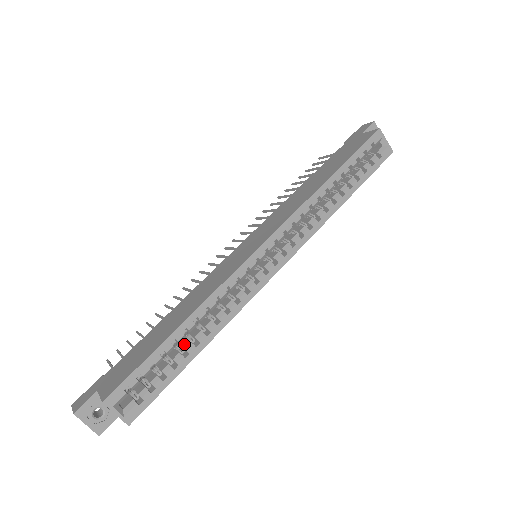
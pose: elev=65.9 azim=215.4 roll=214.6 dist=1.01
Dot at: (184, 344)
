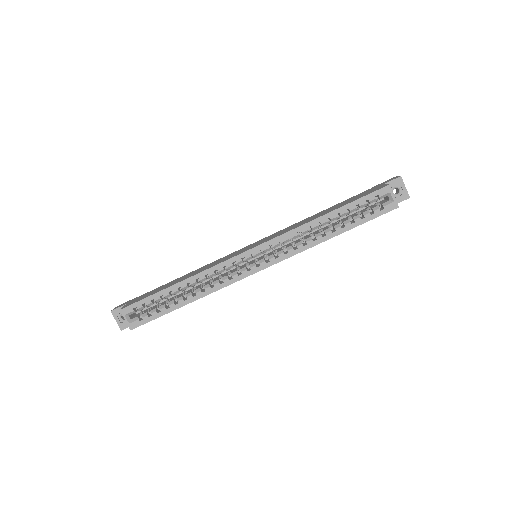
Dot at: (179, 296)
